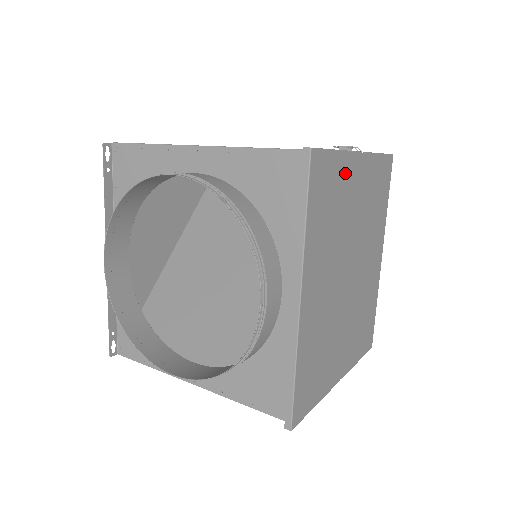
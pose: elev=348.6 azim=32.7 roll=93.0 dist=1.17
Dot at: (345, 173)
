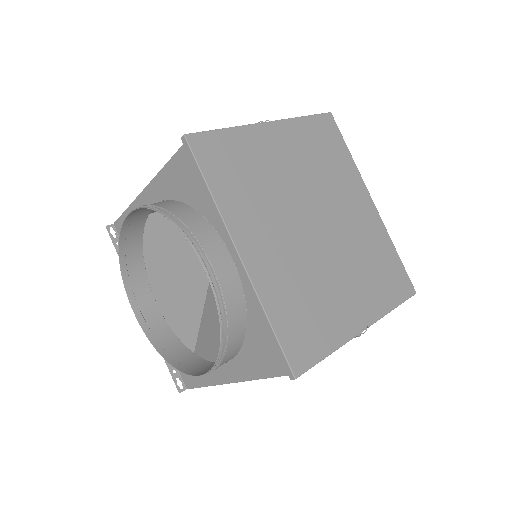
Dot at: (251, 143)
